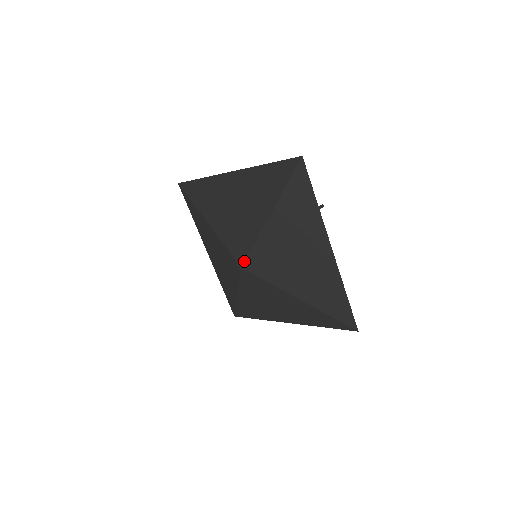
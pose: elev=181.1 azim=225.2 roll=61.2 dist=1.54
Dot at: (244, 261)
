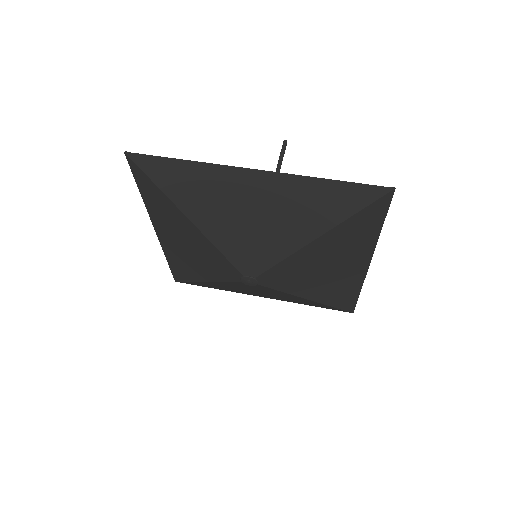
Dot at: (256, 277)
